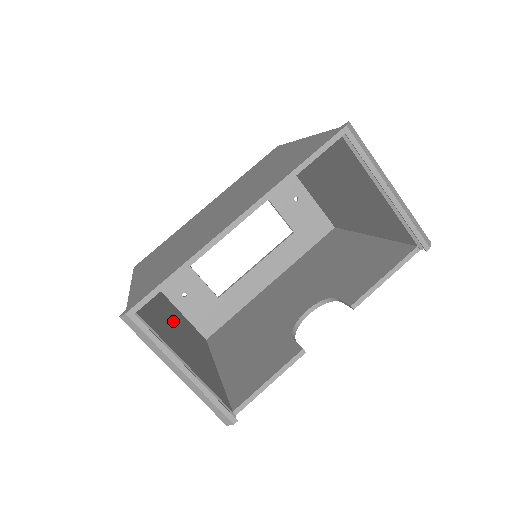
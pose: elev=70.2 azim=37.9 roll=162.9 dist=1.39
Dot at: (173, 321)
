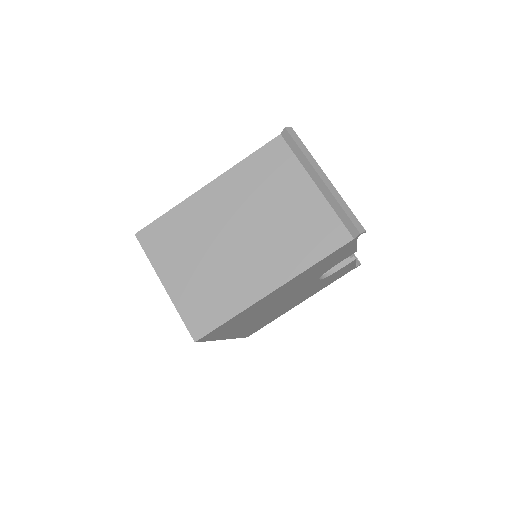
Dot at: (233, 232)
